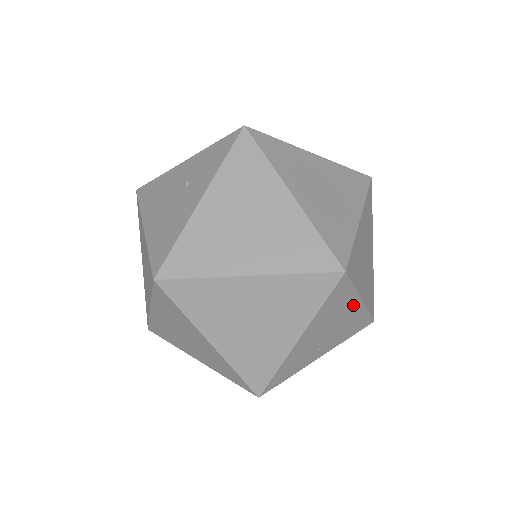
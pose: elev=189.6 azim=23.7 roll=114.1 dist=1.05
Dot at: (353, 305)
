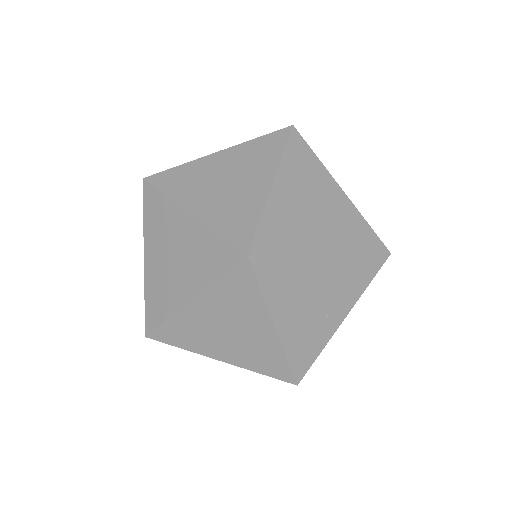
Dot at: (317, 265)
